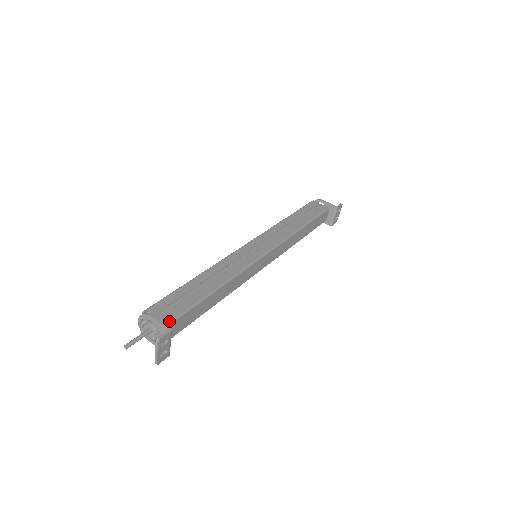
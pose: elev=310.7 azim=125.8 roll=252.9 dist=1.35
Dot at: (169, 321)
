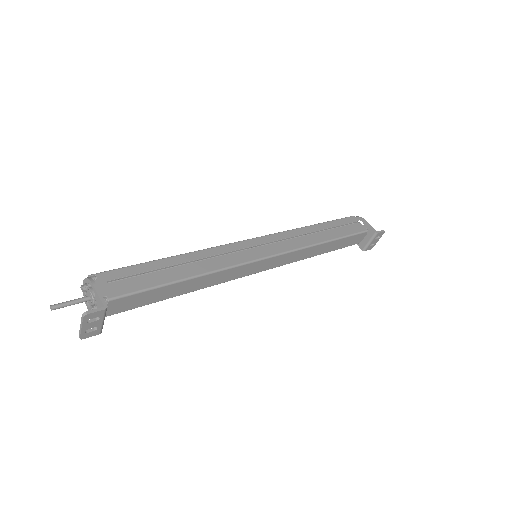
Dot at: (112, 296)
